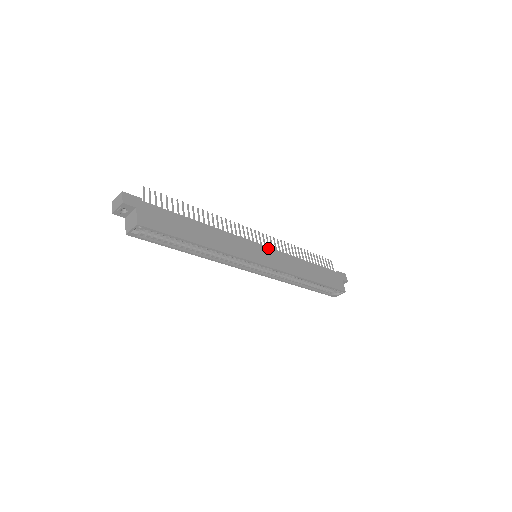
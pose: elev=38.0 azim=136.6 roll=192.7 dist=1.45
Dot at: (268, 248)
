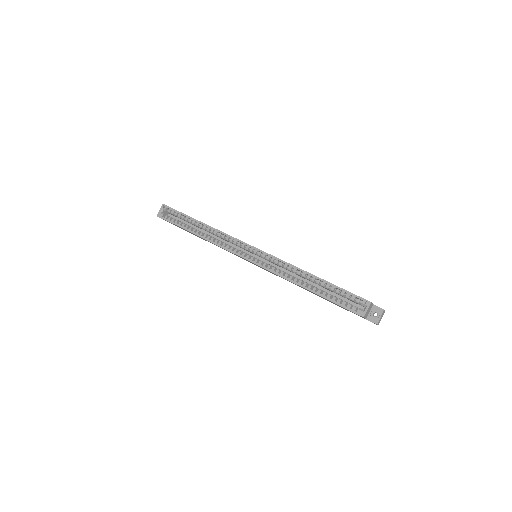
Dot at: occluded
